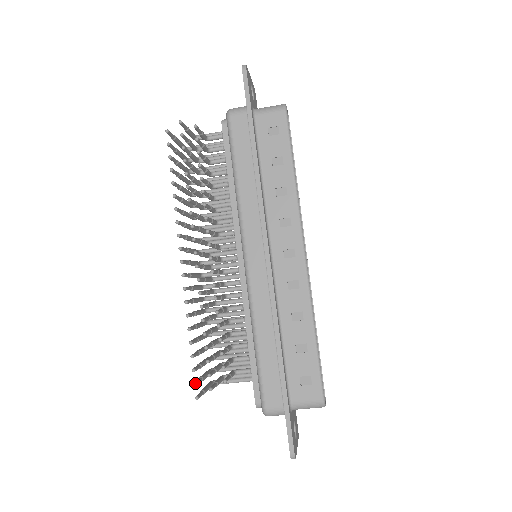
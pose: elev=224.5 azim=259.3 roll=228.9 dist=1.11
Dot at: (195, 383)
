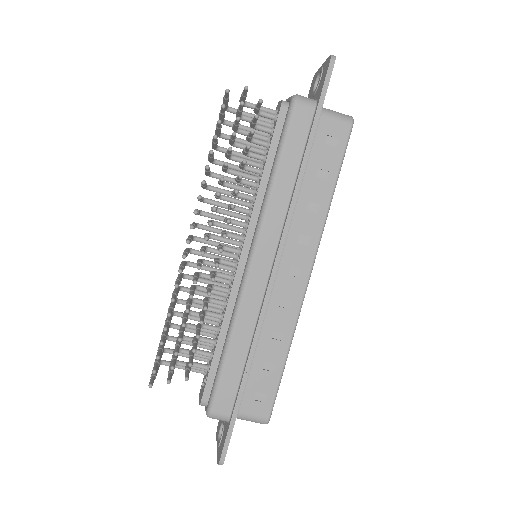
Dot at: (155, 371)
